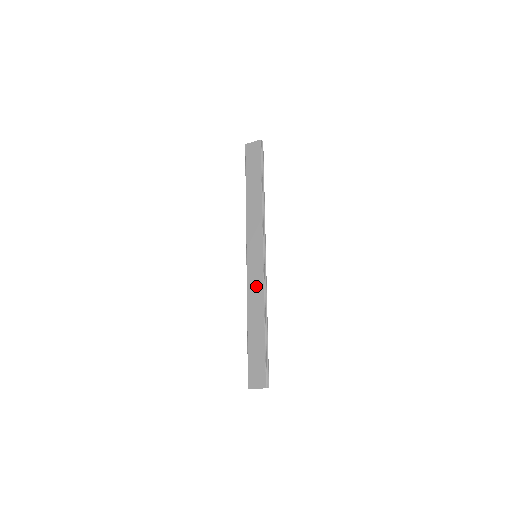
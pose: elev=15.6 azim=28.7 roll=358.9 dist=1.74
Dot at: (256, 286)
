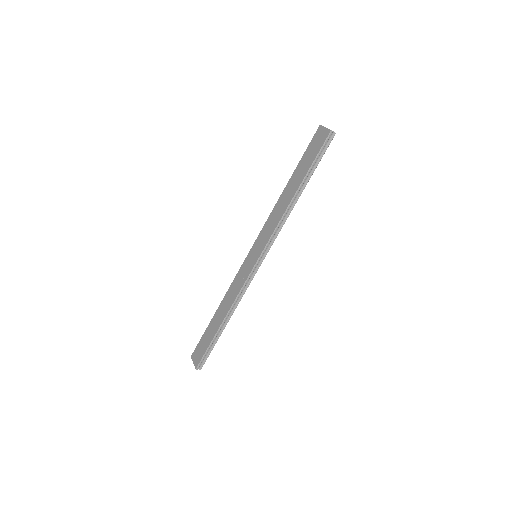
Dot at: (238, 284)
